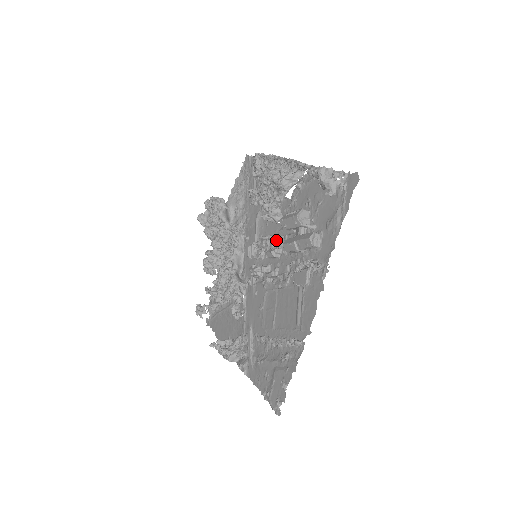
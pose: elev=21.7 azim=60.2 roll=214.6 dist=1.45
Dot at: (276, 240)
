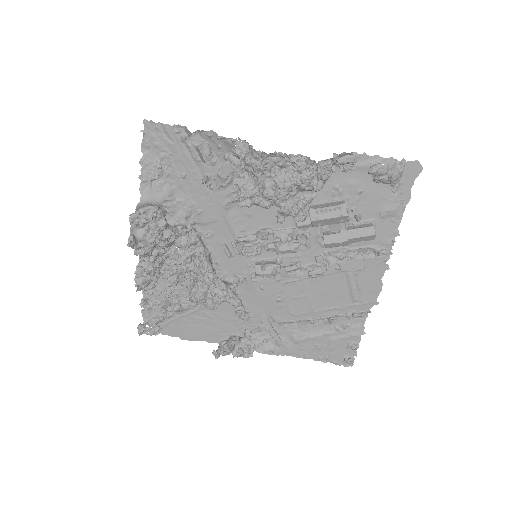
Dot at: (287, 234)
